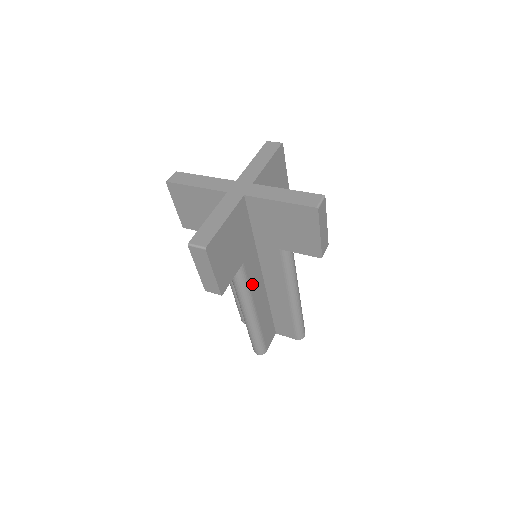
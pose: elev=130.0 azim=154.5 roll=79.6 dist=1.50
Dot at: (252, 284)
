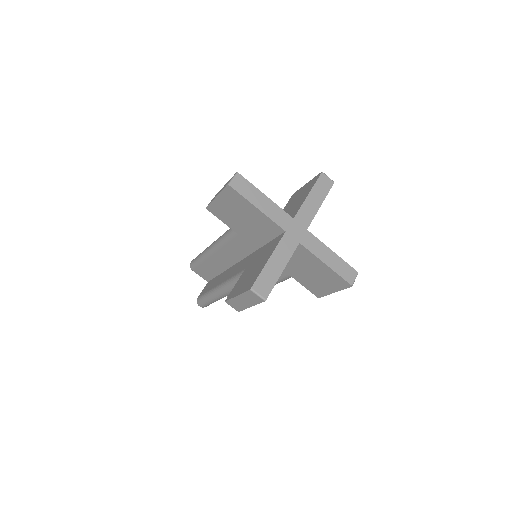
Dot at: occluded
